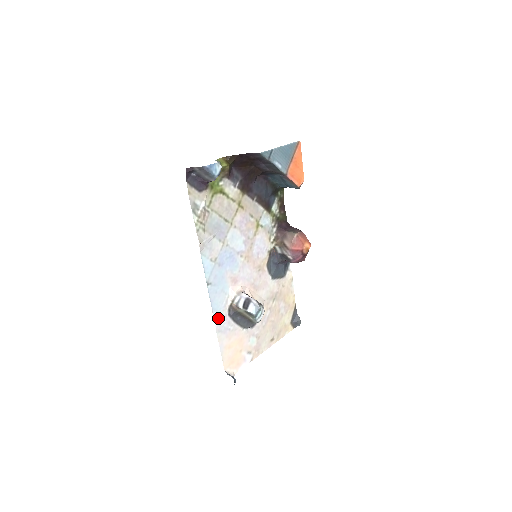
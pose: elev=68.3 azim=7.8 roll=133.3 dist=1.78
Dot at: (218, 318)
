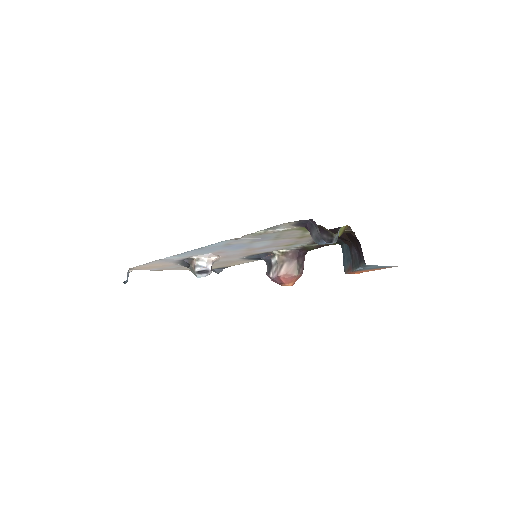
Dot at: (173, 257)
